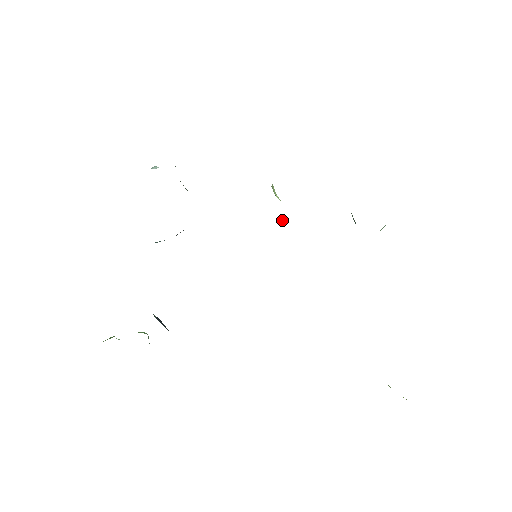
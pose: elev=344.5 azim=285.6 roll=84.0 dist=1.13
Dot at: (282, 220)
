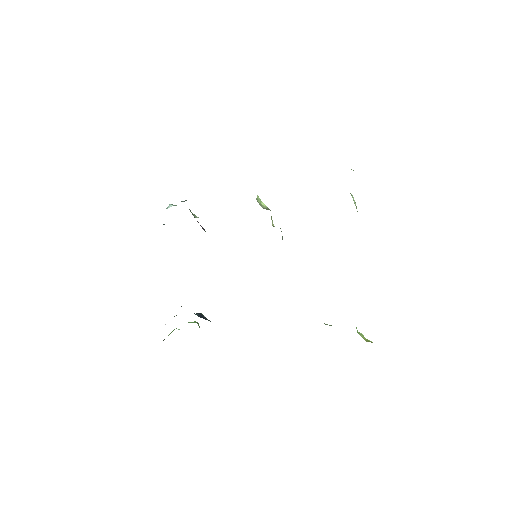
Dot at: (272, 220)
